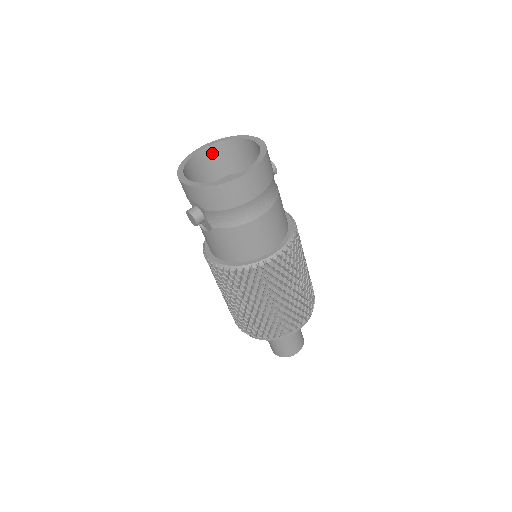
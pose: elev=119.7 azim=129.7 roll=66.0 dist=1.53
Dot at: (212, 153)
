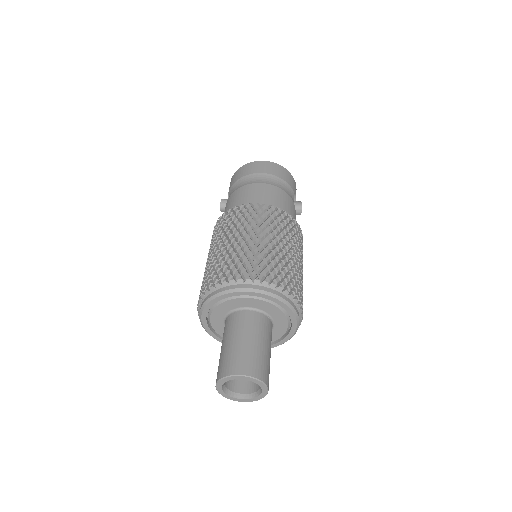
Dot at: occluded
